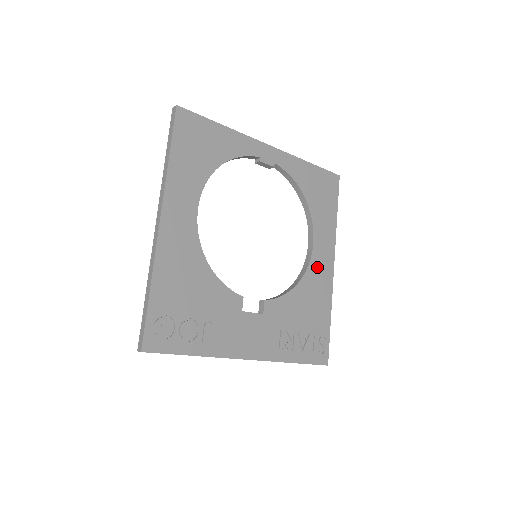
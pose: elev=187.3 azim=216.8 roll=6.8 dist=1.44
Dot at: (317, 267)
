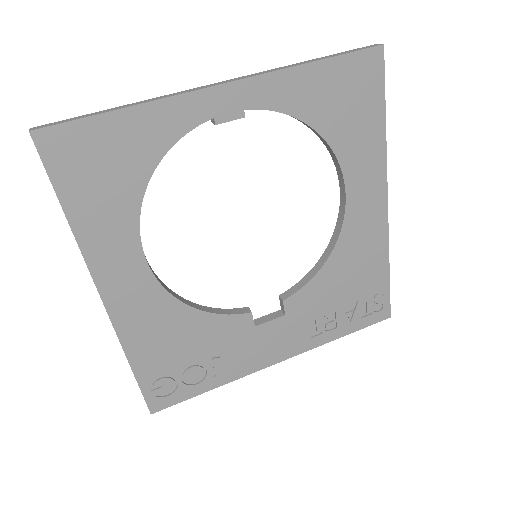
Dot at: (358, 220)
